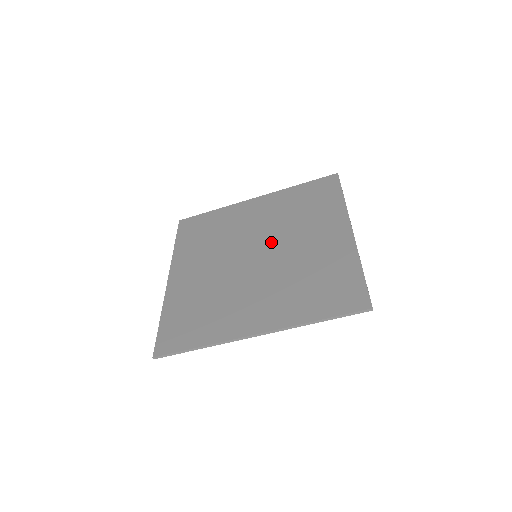
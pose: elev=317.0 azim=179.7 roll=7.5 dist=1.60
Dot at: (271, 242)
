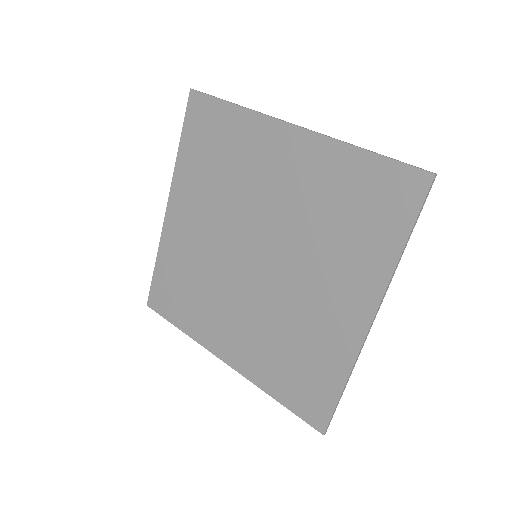
Dot at: (247, 229)
